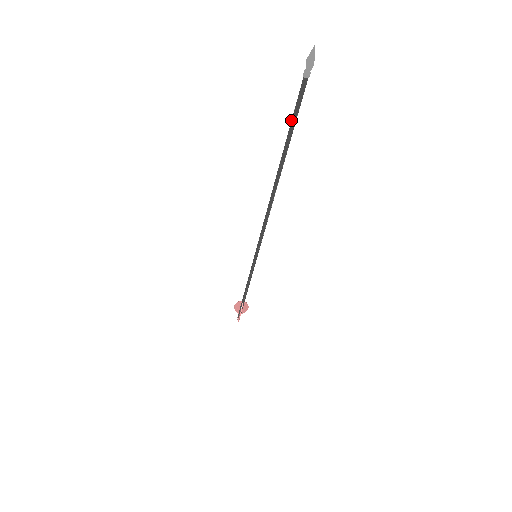
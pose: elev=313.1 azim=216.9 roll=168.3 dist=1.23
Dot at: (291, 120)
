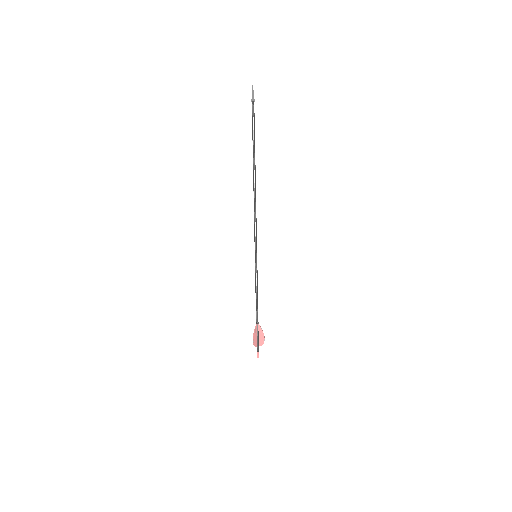
Dot at: (252, 129)
